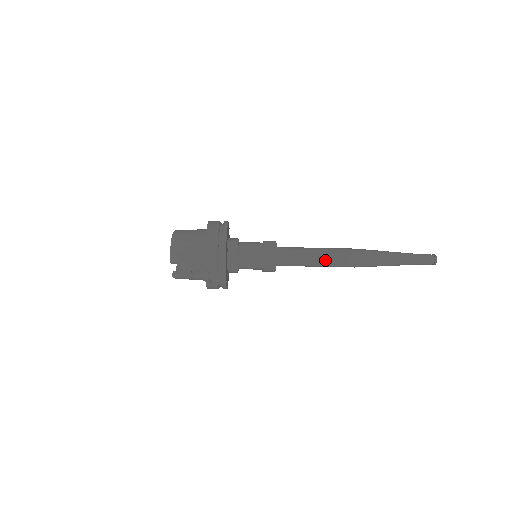
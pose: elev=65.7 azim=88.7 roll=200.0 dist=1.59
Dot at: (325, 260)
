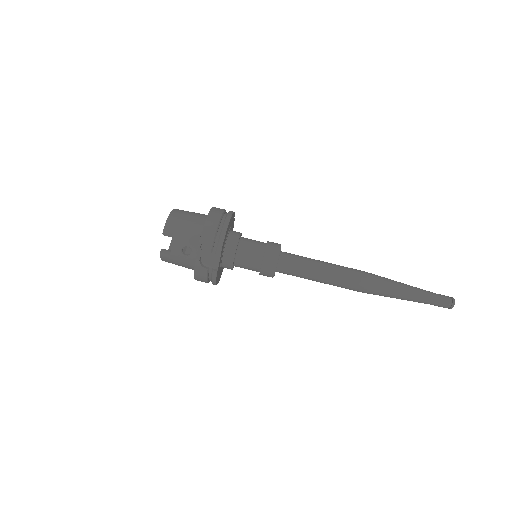
Dot at: (331, 273)
